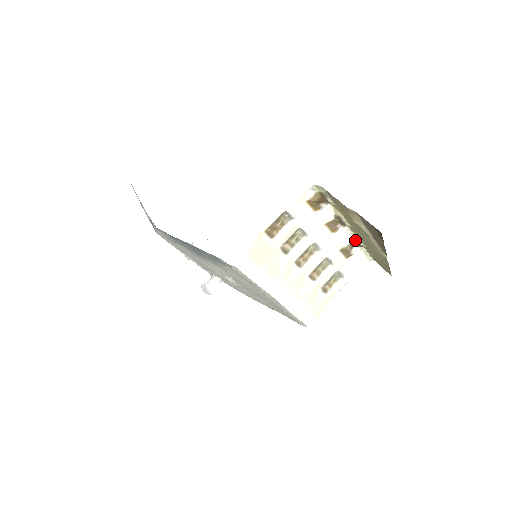
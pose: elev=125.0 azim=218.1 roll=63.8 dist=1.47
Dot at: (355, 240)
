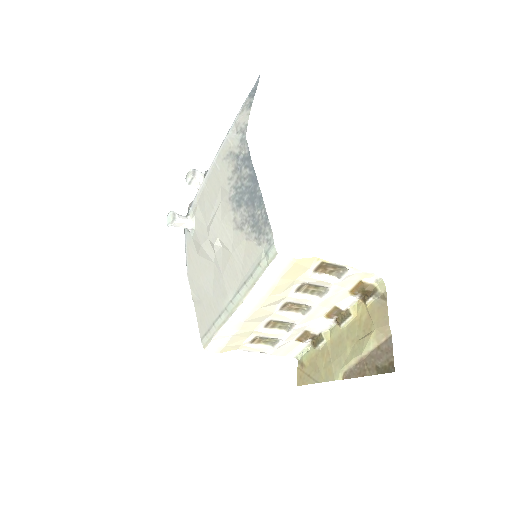
Dot at: (322, 337)
